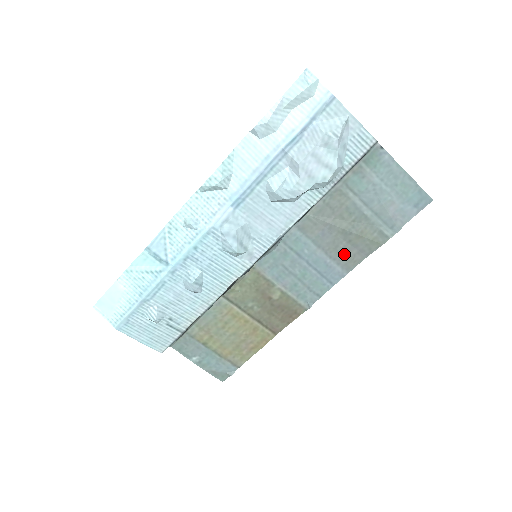
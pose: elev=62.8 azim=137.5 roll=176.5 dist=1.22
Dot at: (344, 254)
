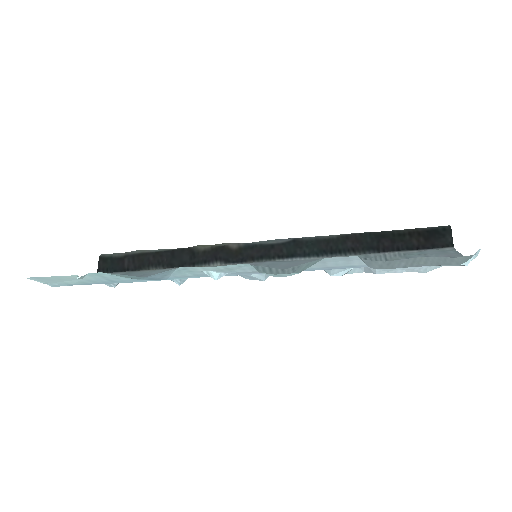
Dot at: occluded
